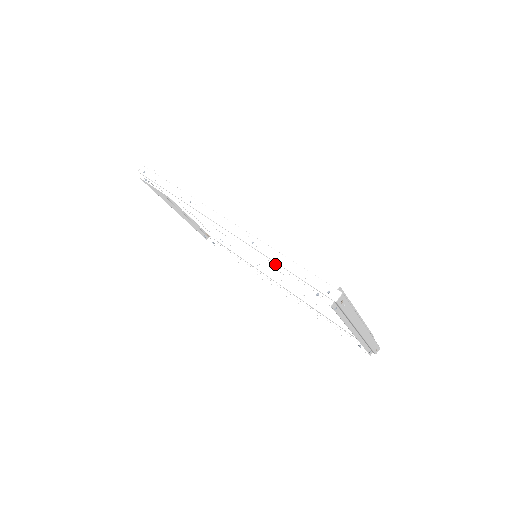
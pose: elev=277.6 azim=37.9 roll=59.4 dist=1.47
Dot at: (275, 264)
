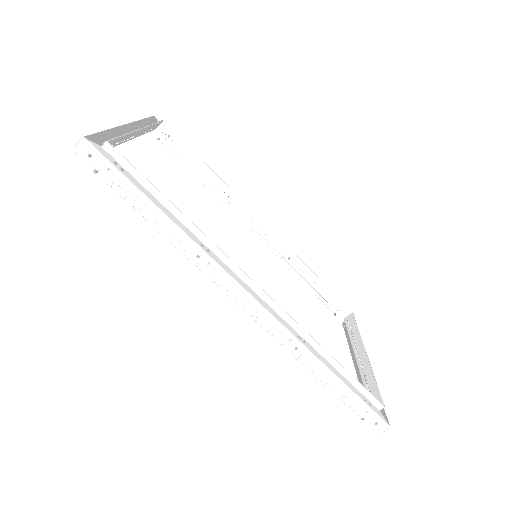
Dot at: (320, 378)
